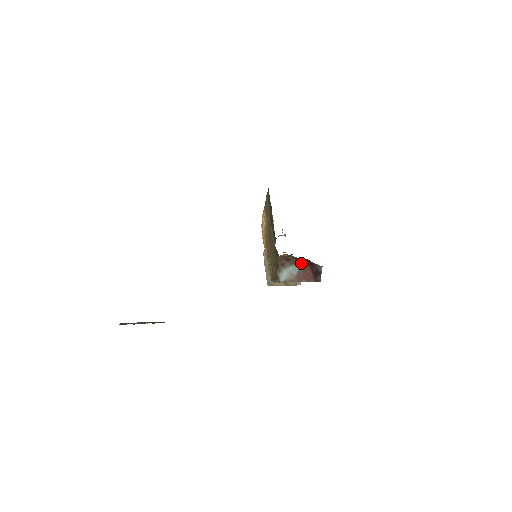
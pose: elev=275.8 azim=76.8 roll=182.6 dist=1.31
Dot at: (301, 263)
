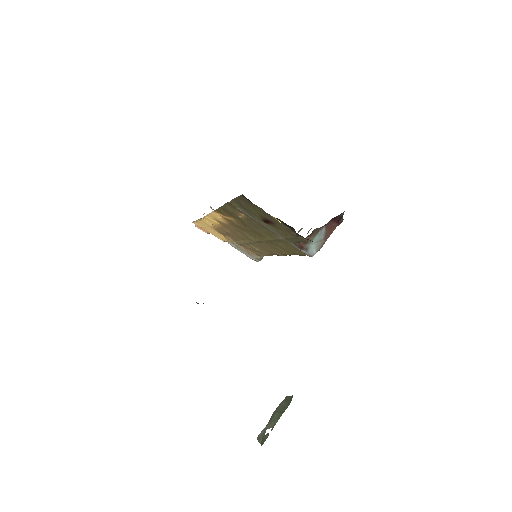
Dot at: (325, 226)
